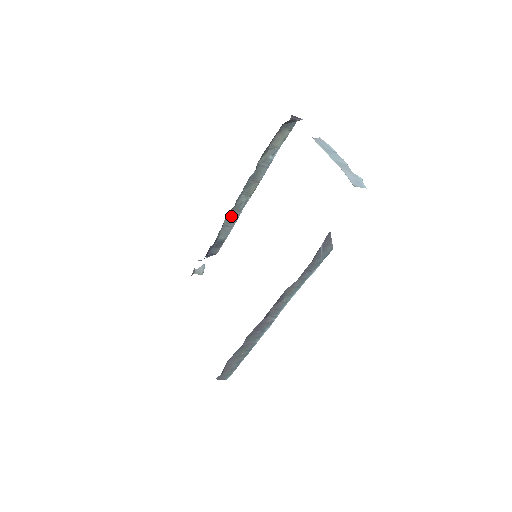
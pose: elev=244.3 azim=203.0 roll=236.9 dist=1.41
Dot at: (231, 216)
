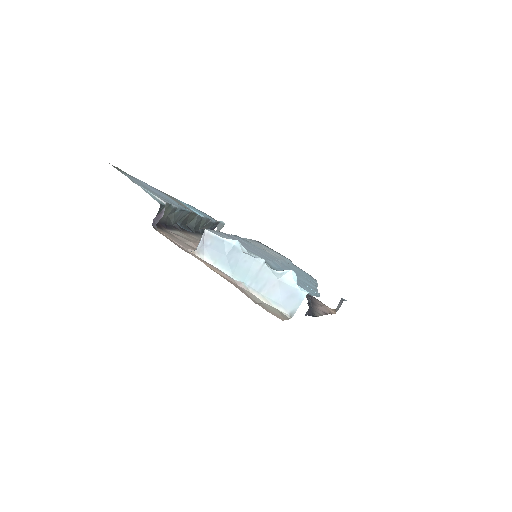
Dot at: (200, 225)
